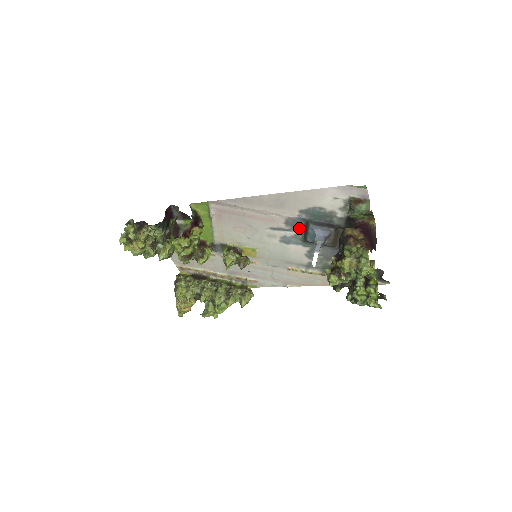
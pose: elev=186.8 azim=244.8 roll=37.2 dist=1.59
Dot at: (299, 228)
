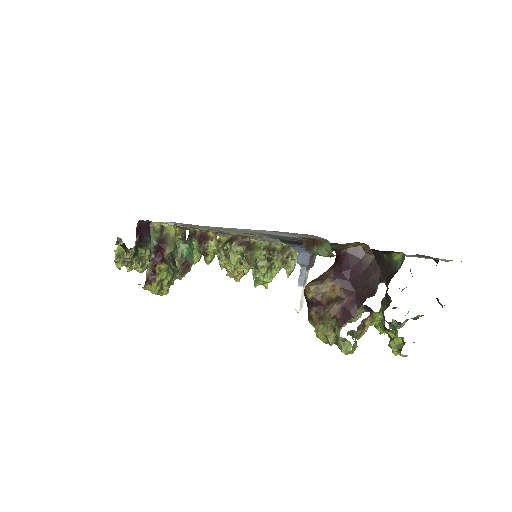
Dot at: occluded
